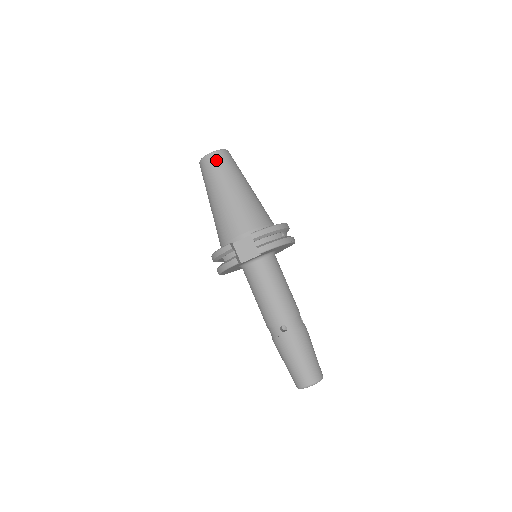
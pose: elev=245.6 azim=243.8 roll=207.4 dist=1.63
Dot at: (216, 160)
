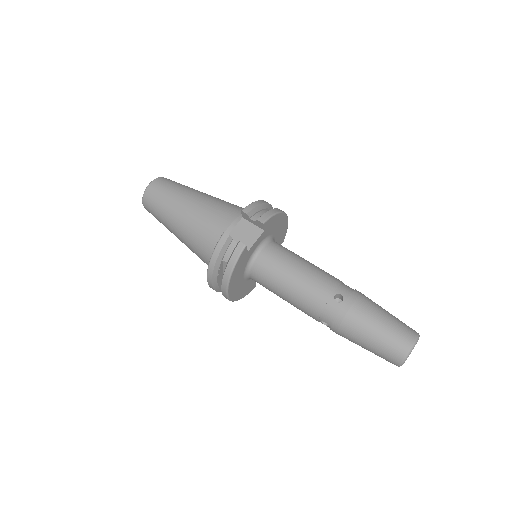
Dot at: (161, 184)
